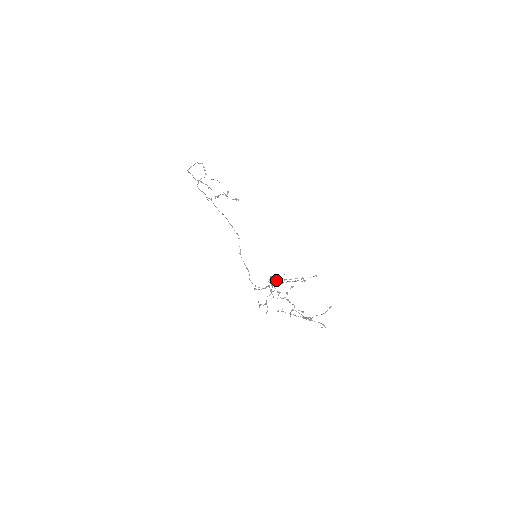
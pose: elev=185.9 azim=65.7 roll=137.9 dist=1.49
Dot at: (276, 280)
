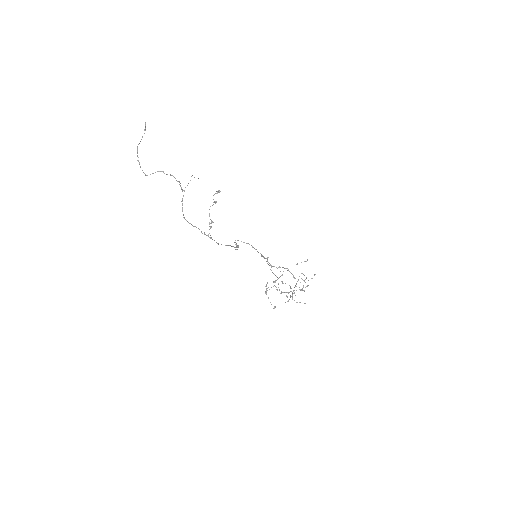
Dot at: occluded
